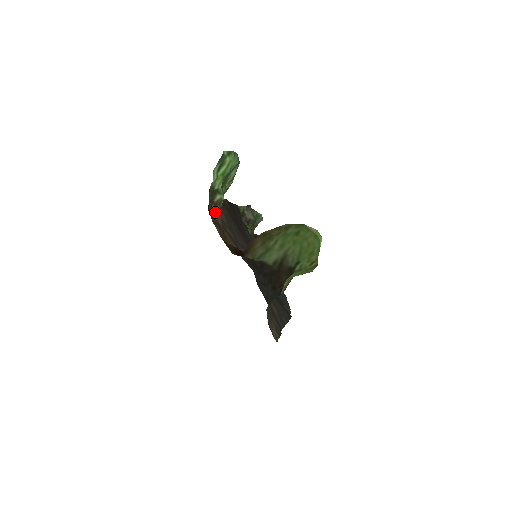
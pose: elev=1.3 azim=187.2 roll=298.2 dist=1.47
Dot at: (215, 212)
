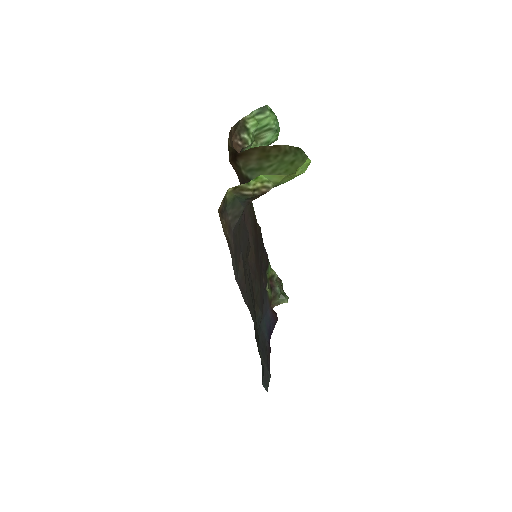
Dot at: (237, 145)
